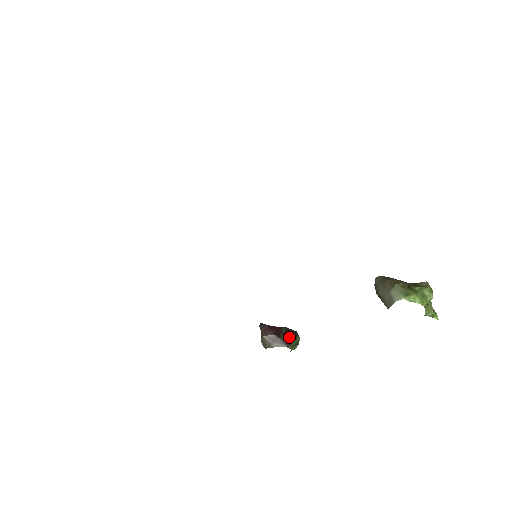
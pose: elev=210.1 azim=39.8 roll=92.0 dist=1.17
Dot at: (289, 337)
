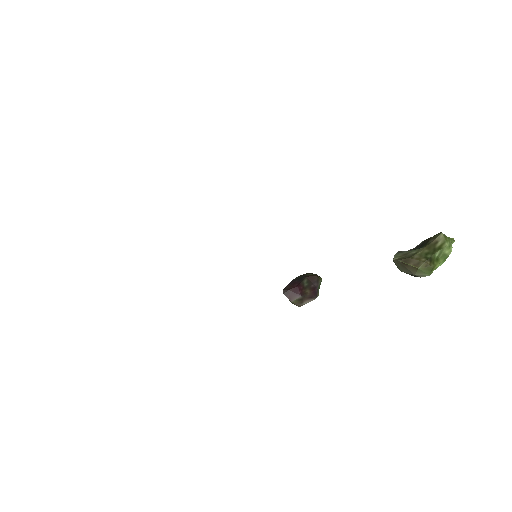
Dot at: (314, 288)
